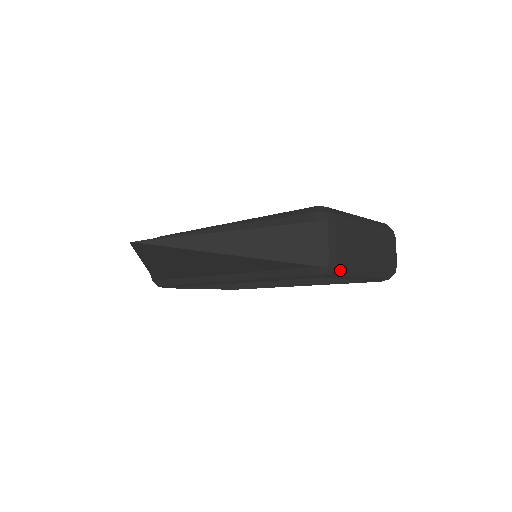
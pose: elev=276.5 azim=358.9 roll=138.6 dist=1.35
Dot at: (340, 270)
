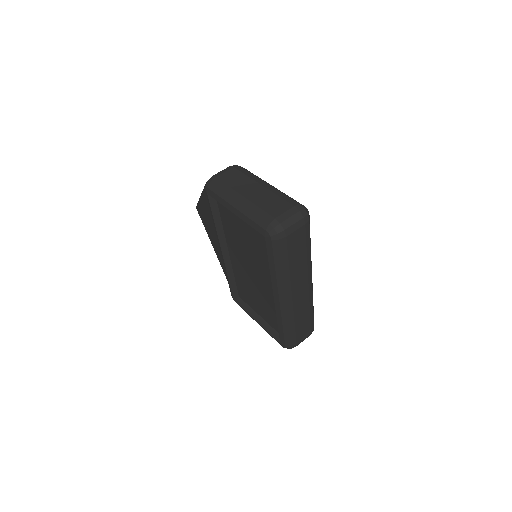
Dot at: (215, 188)
